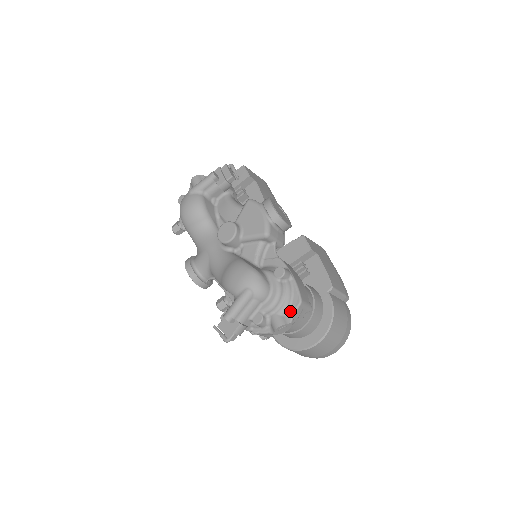
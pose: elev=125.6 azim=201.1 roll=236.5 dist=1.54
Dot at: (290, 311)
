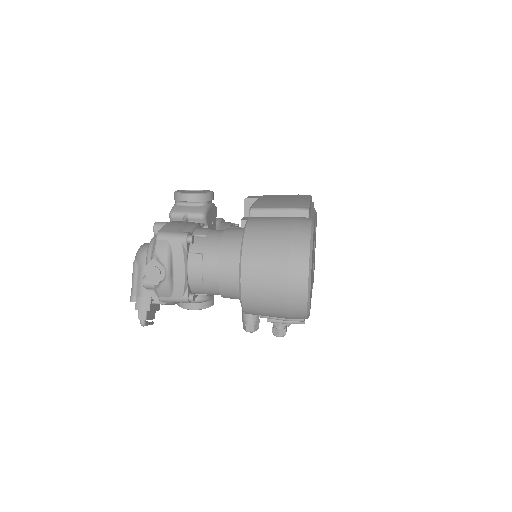
Dot at: (155, 250)
